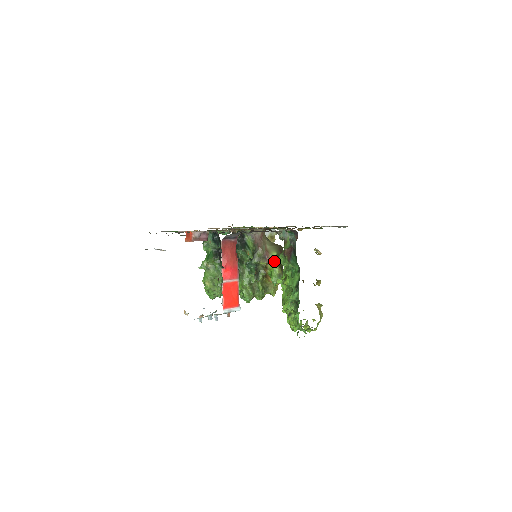
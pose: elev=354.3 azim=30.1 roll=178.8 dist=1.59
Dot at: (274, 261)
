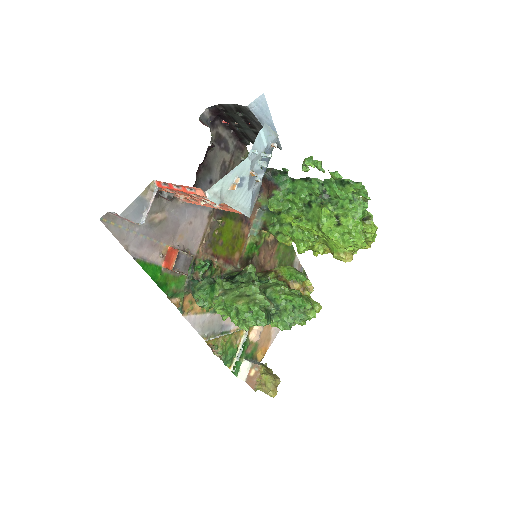
Dot at: (278, 267)
